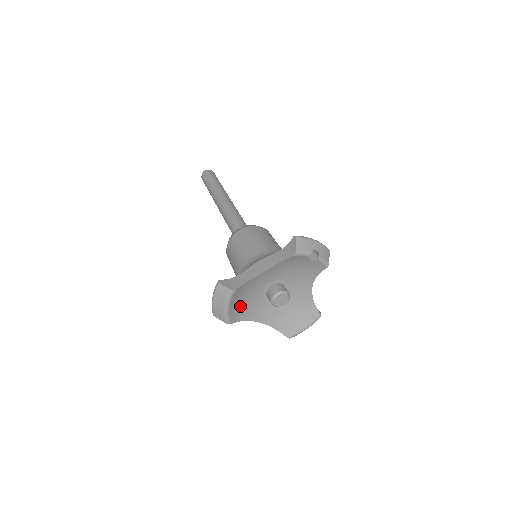
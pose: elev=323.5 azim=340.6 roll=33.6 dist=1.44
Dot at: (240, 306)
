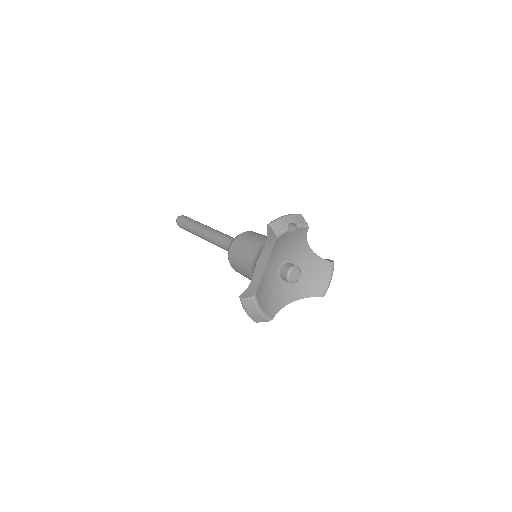
Dot at: (269, 302)
